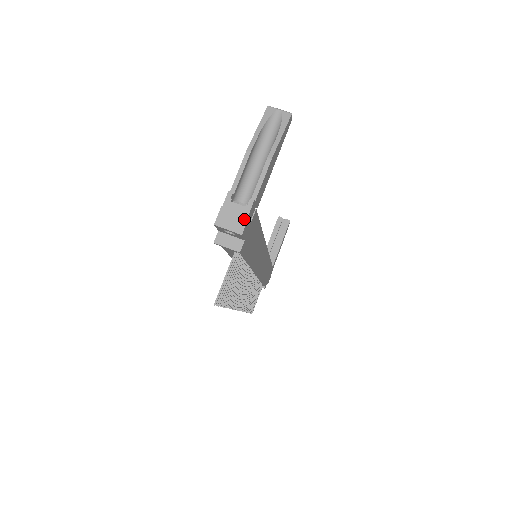
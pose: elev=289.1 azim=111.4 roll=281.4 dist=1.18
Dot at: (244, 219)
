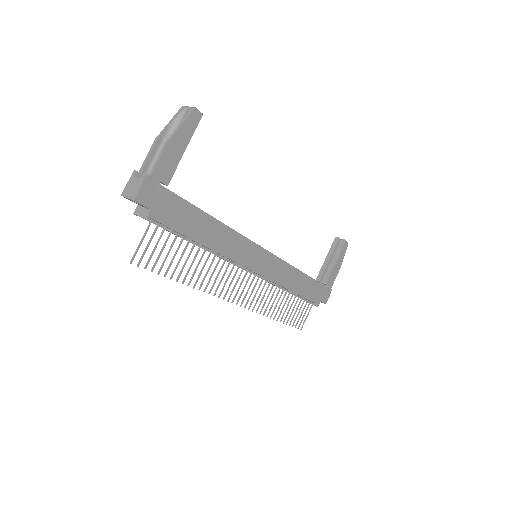
Dot at: (138, 189)
